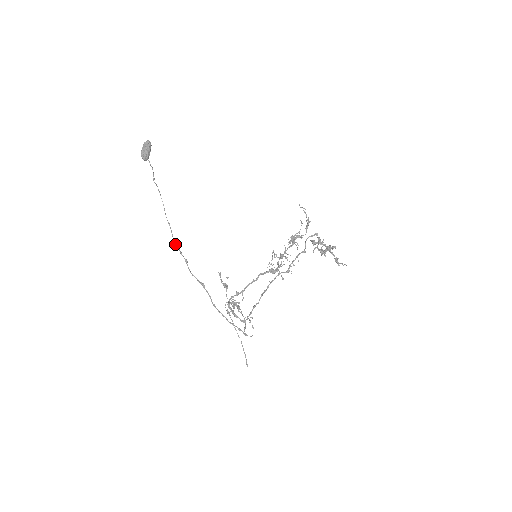
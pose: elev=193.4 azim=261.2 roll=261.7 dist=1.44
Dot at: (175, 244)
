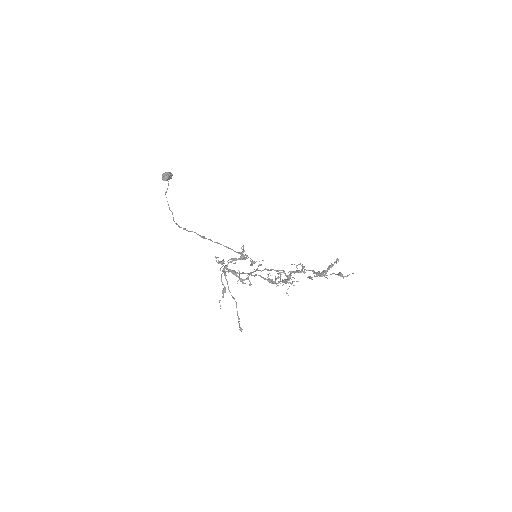
Dot at: occluded
